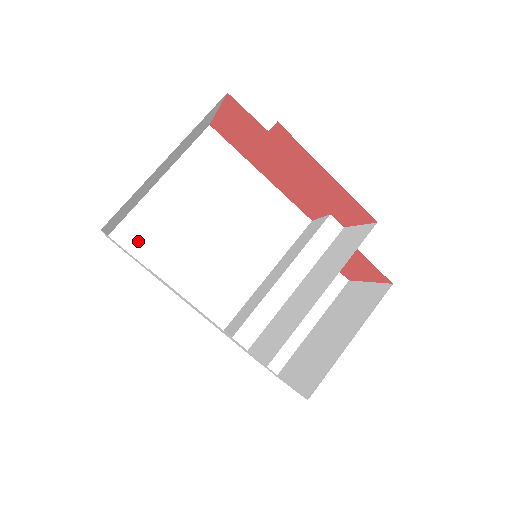
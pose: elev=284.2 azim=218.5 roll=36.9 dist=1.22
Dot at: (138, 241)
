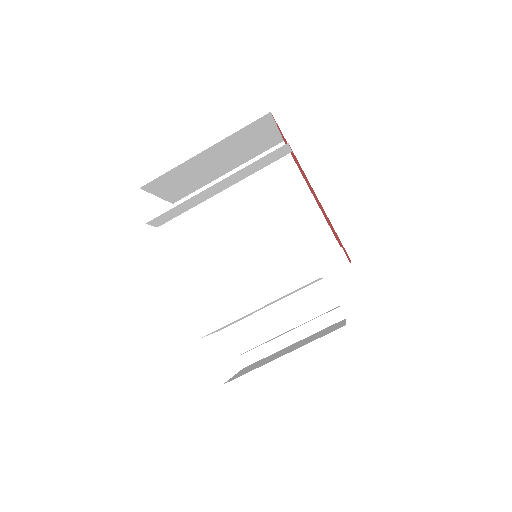
Dot at: (192, 215)
